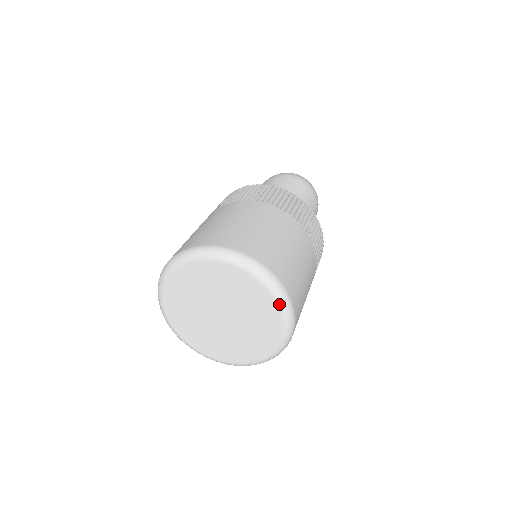
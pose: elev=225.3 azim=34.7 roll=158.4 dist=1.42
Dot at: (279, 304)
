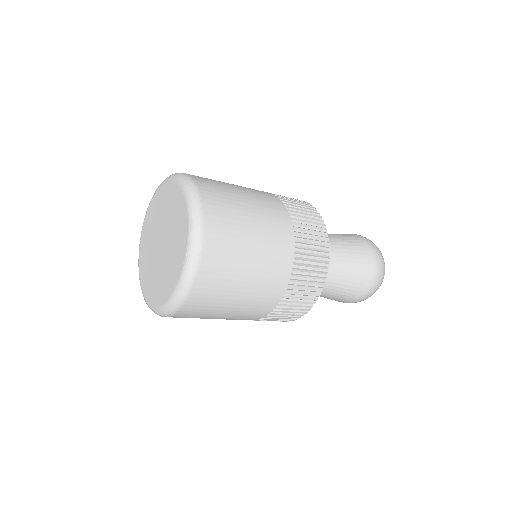
Dot at: (188, 208)
